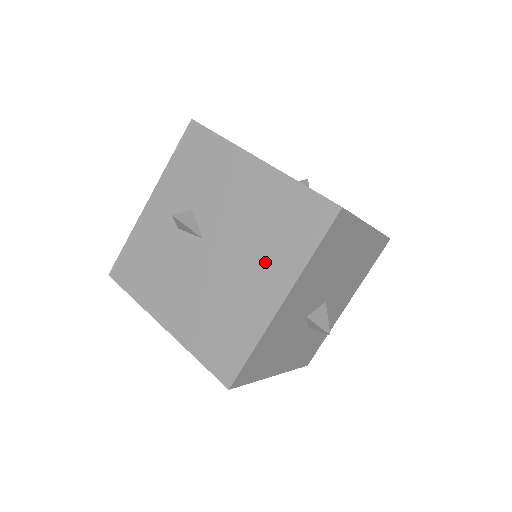
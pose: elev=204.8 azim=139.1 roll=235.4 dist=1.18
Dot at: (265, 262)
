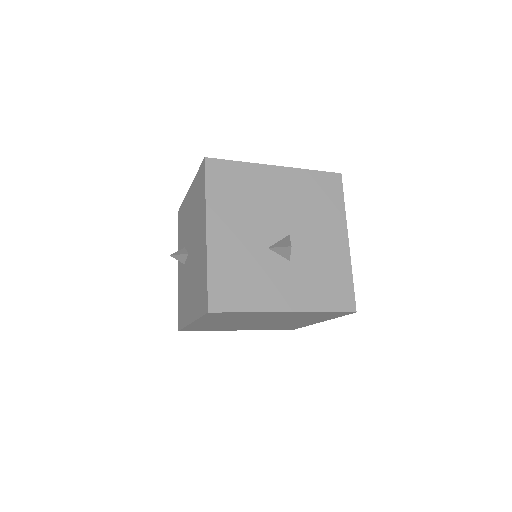
Dot at: (199, 225)
